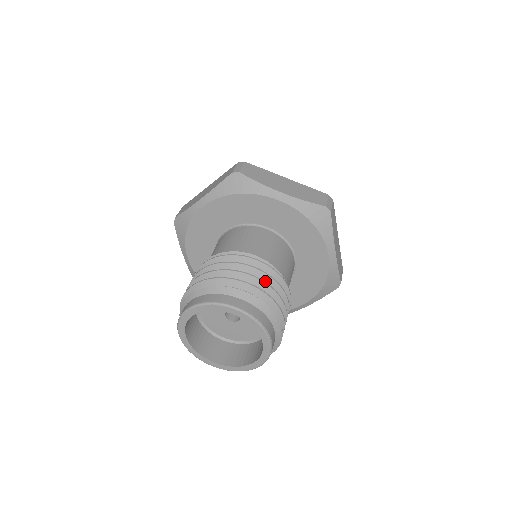
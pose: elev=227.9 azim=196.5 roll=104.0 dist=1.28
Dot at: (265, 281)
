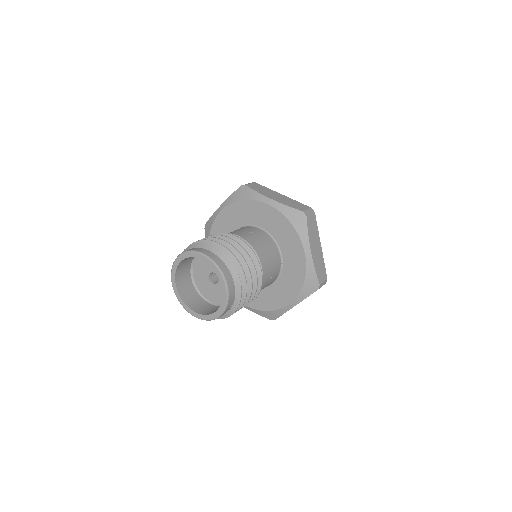
Dot at: occluded
